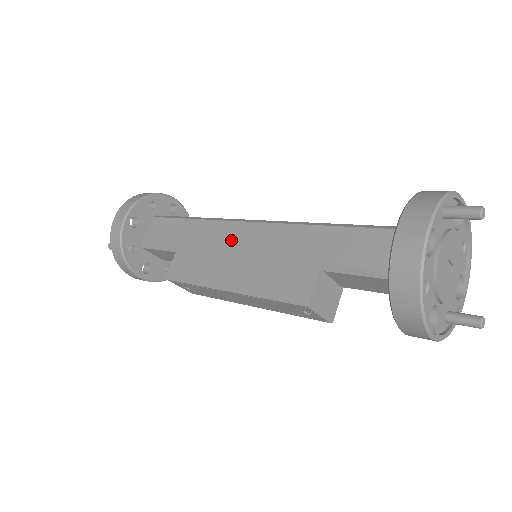
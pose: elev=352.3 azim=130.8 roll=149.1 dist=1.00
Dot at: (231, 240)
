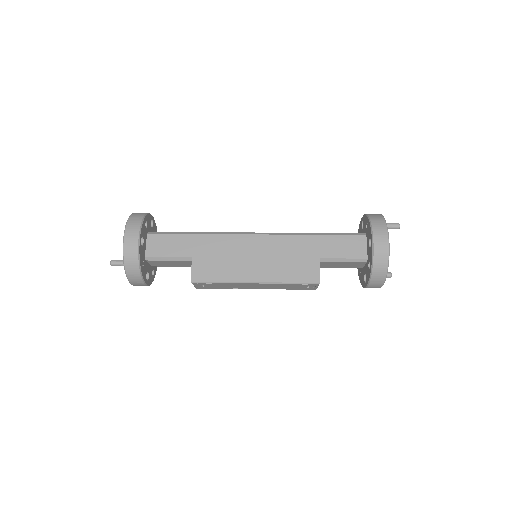
Dot at: (243, 248)
